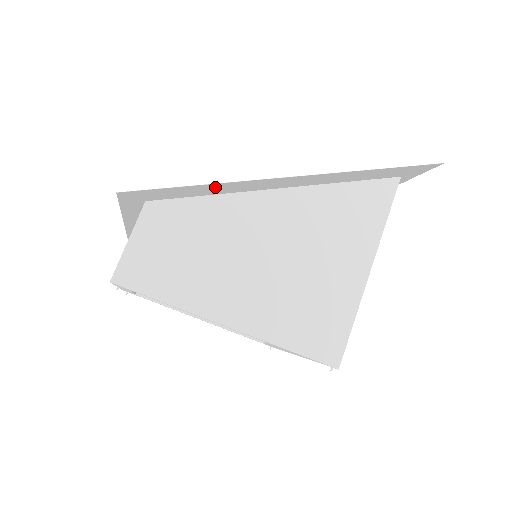
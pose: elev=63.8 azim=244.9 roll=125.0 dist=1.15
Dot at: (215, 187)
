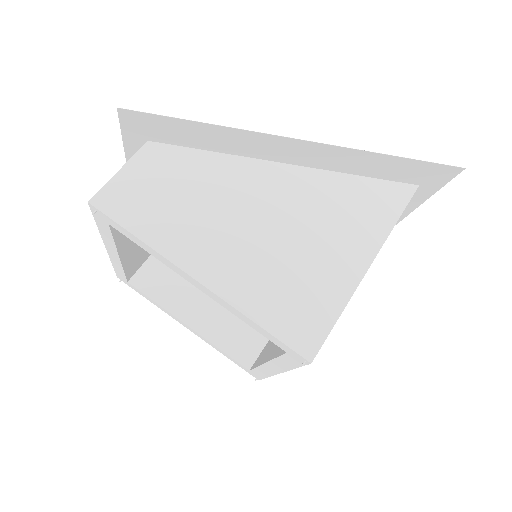
Dot at: (217, 134)
